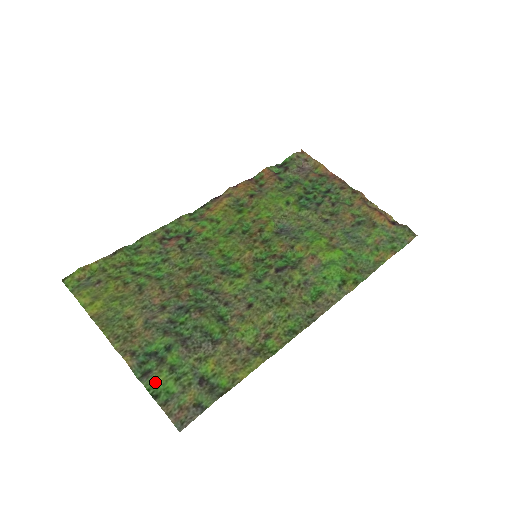
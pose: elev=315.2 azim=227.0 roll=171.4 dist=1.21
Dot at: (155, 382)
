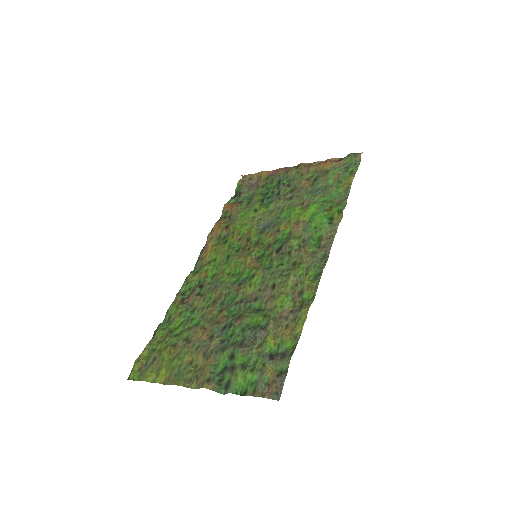
Dot at: (237, 384)
